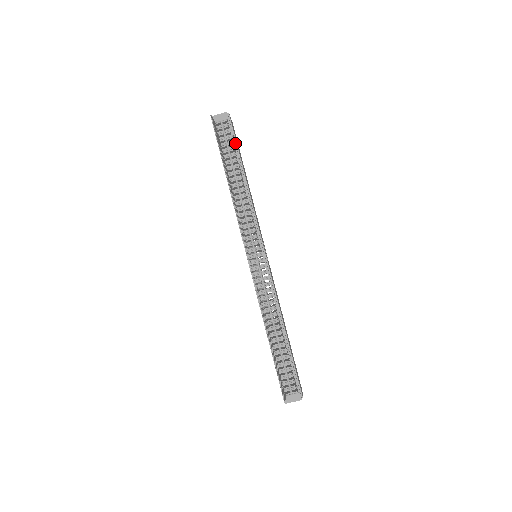
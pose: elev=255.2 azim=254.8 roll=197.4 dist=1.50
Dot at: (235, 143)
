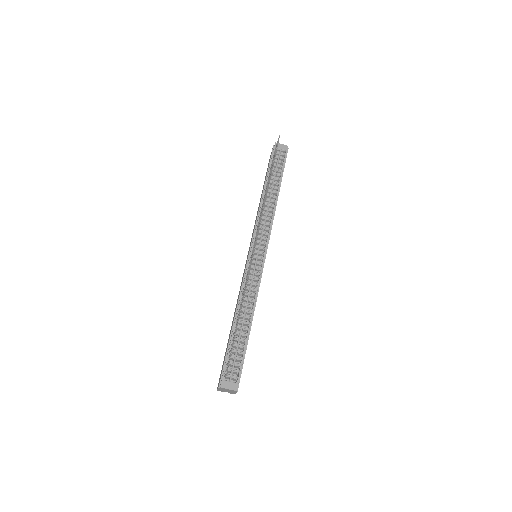
Dot at: (283, 168)
